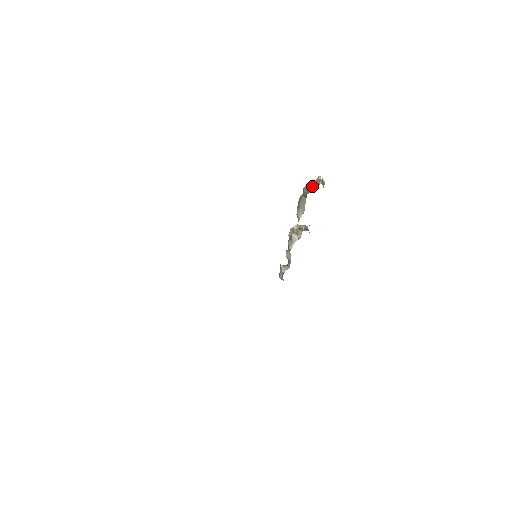
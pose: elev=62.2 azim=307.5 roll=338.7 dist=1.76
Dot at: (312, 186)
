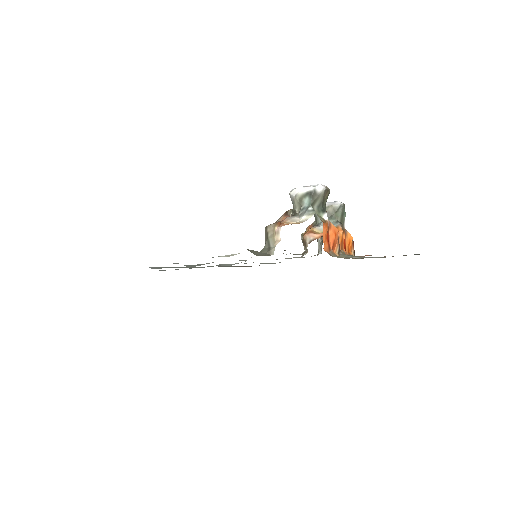
Dot at: (270, 240)
